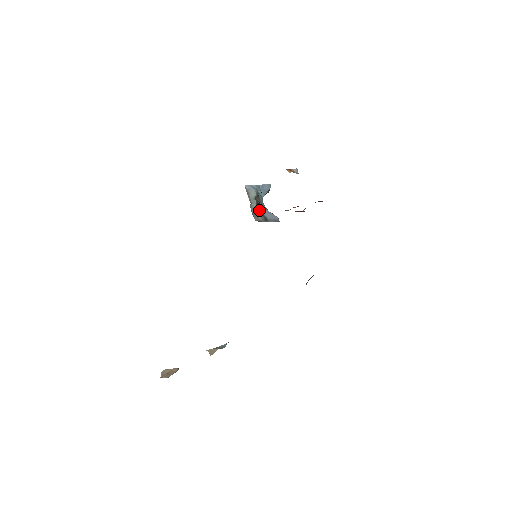
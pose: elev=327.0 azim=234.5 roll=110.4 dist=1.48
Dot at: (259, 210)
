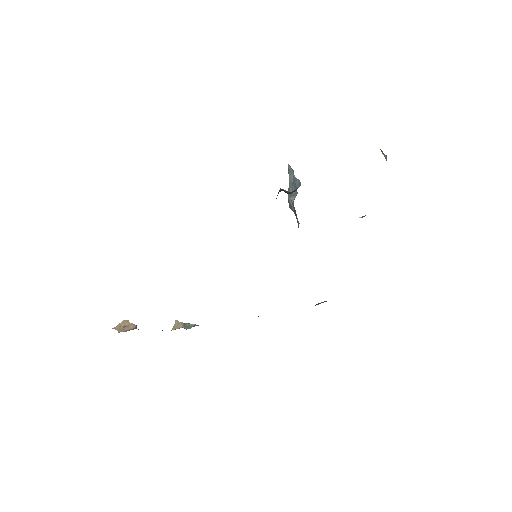
Dot at: occluded
